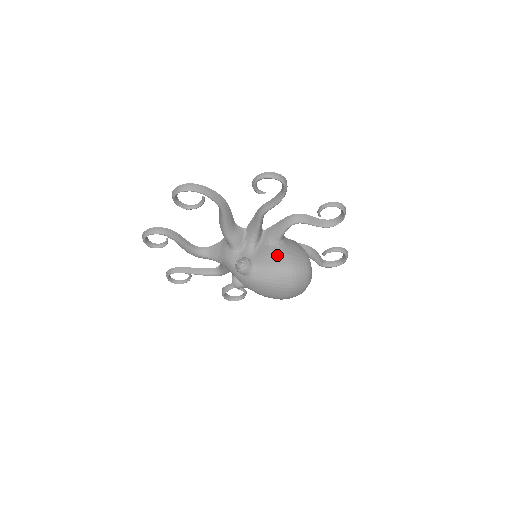
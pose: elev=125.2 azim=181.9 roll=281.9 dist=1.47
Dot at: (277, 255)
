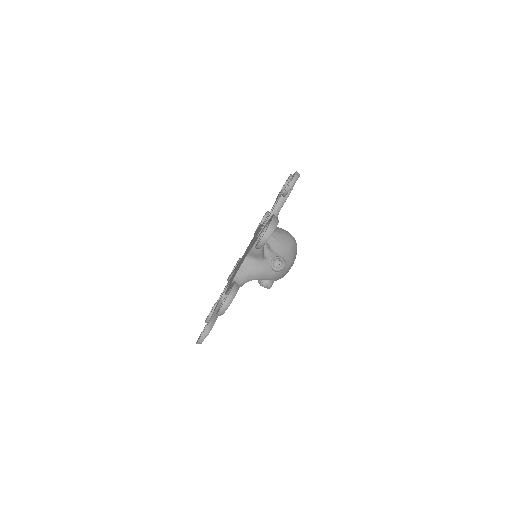
Dot at: (284, 239)
